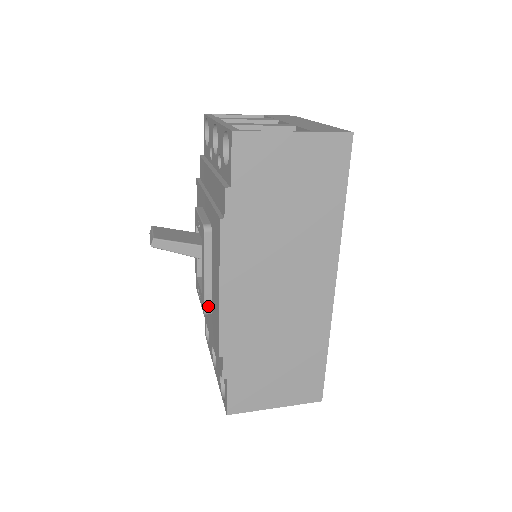
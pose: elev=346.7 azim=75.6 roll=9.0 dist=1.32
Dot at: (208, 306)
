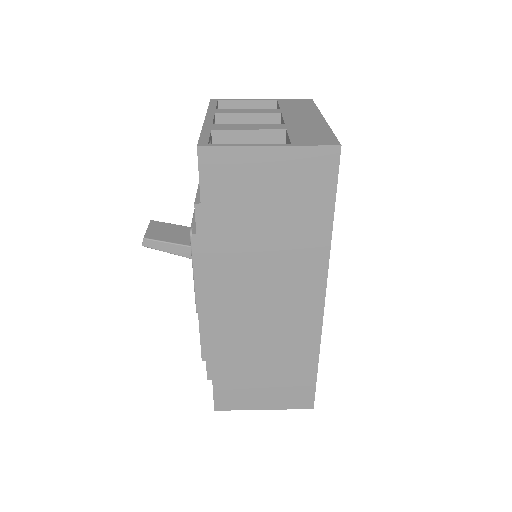
Dot at: occluded
